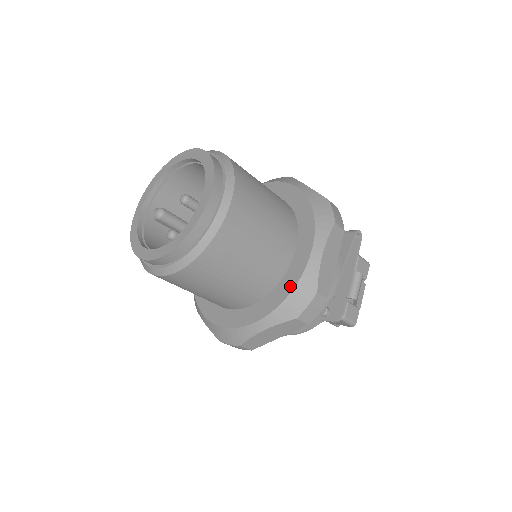
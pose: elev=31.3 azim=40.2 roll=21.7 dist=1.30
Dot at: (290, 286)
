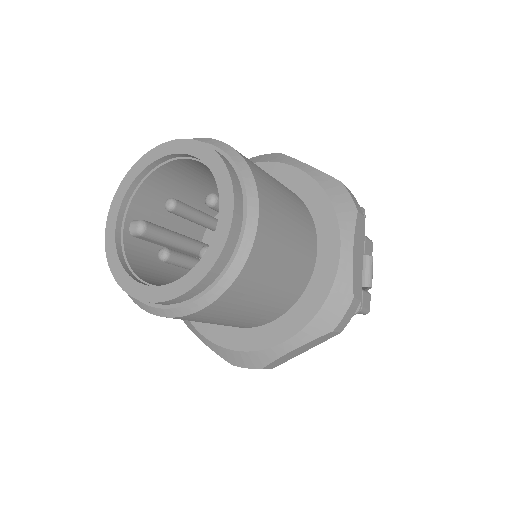
Dot at: (321, 295)
